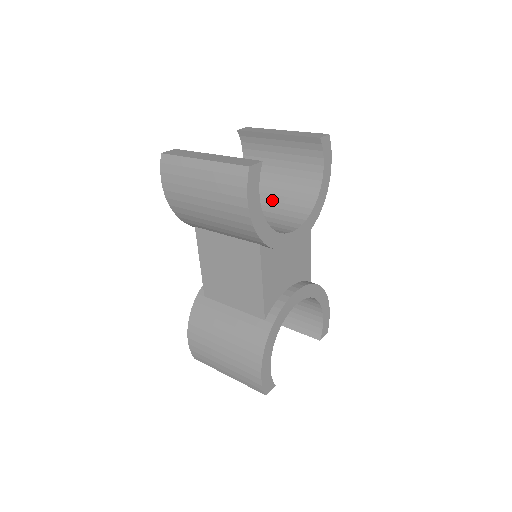
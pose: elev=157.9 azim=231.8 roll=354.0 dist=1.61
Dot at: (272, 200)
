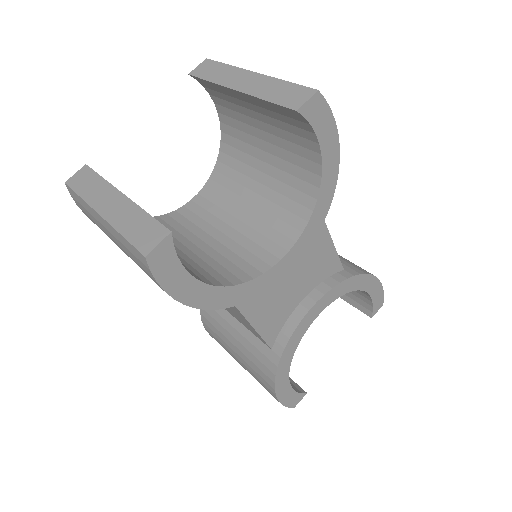
Dot at: (261, 182)
